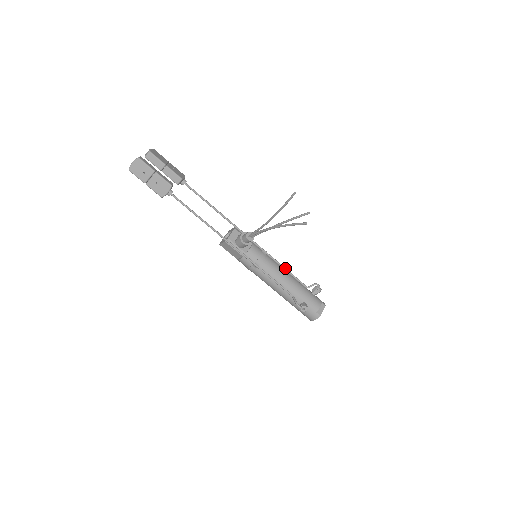
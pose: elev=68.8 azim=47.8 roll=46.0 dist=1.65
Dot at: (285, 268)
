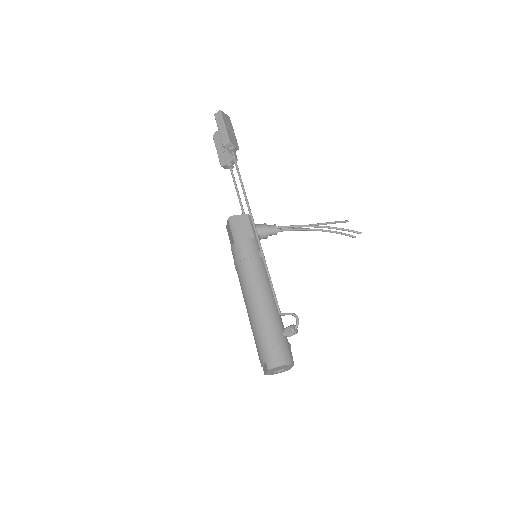
Dot at: occluded
